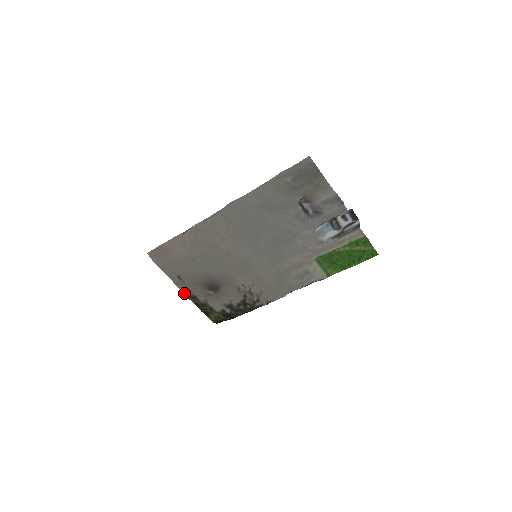
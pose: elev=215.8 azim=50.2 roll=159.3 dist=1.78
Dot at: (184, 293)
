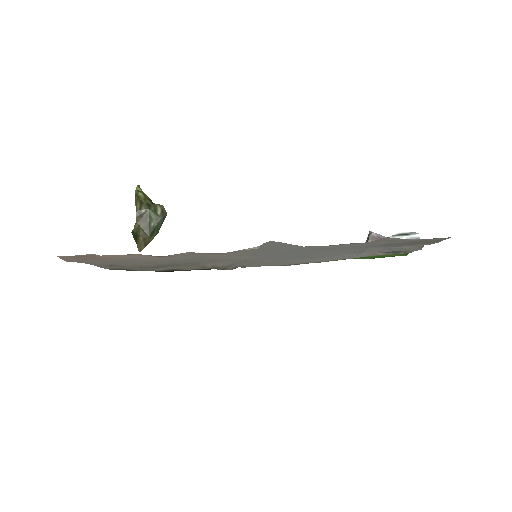
Dot at: occluded
